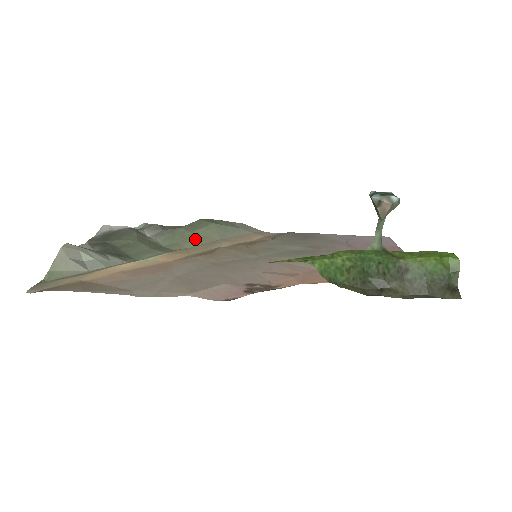
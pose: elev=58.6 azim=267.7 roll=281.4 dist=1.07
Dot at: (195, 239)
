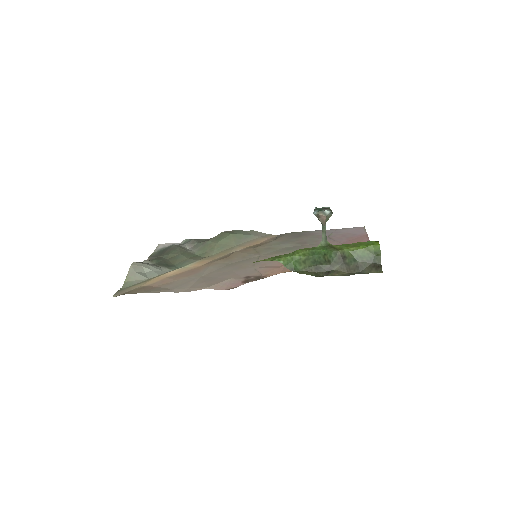
Dot at: (218, 248)
